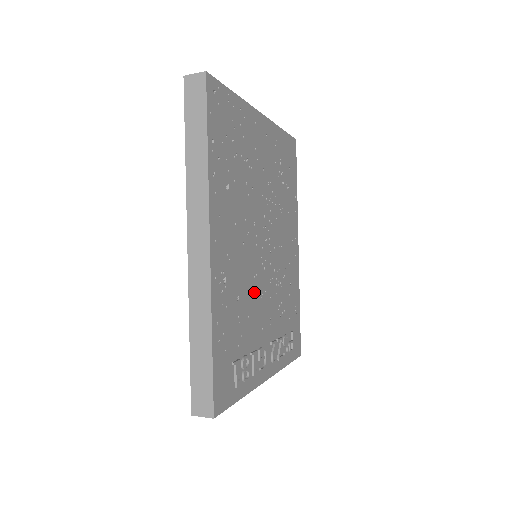
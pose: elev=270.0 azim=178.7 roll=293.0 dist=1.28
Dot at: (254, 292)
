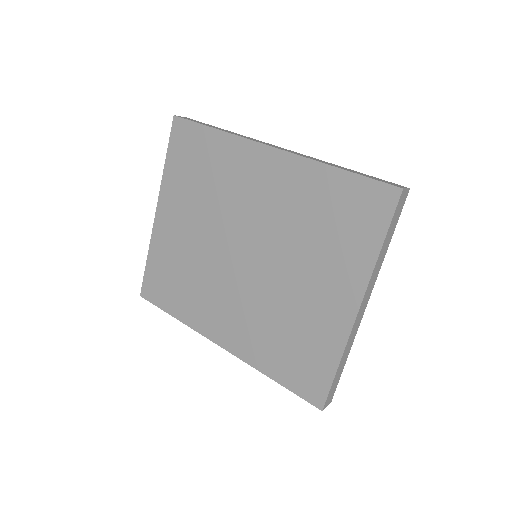
Dot at: occluded
